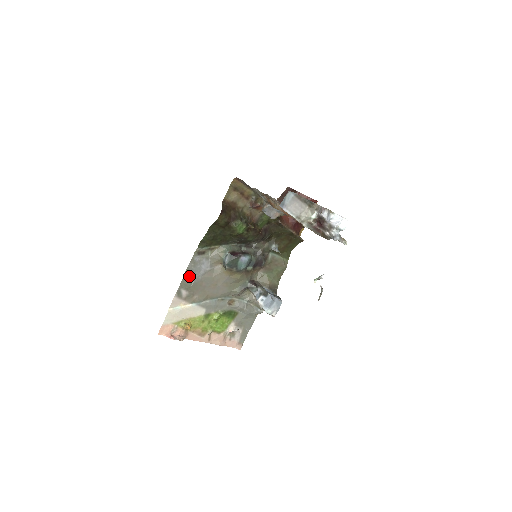
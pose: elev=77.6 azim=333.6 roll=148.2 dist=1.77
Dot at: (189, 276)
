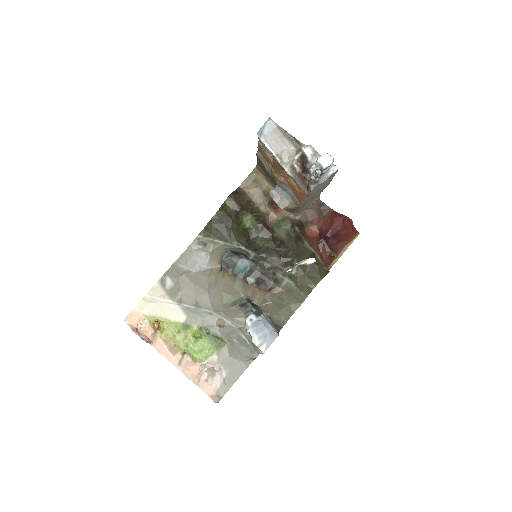
Dot at: (181, 265)
